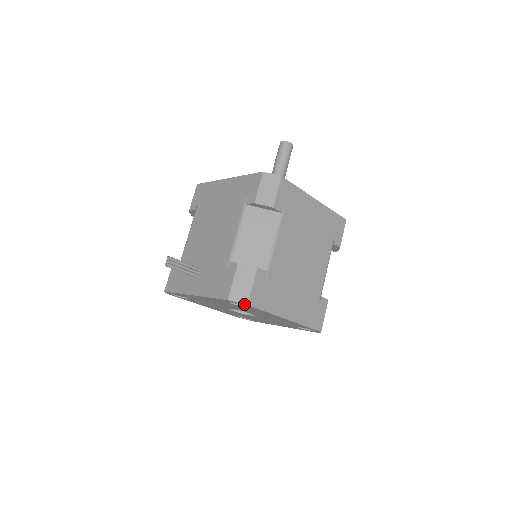
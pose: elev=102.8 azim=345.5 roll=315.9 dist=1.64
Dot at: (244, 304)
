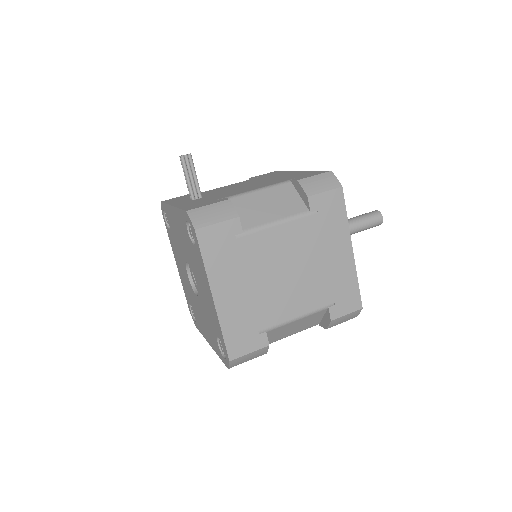
Dot at: (193, 227)
